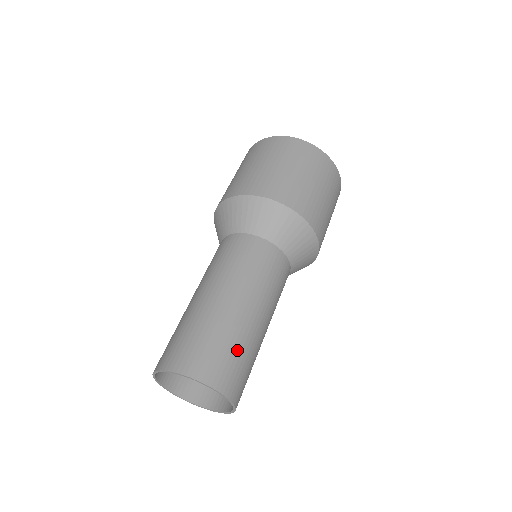
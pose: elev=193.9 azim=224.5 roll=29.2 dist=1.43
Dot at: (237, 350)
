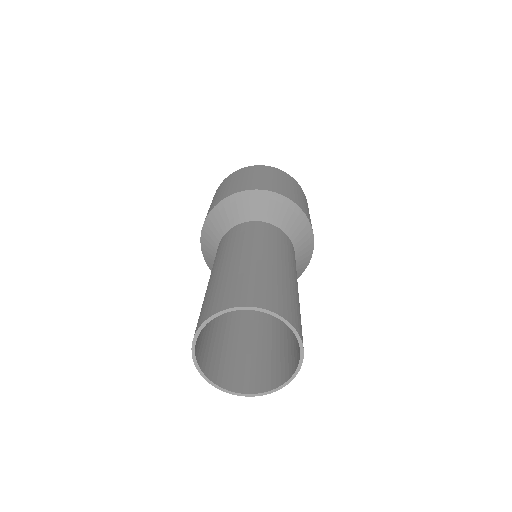
Dot at: (243, 279)
